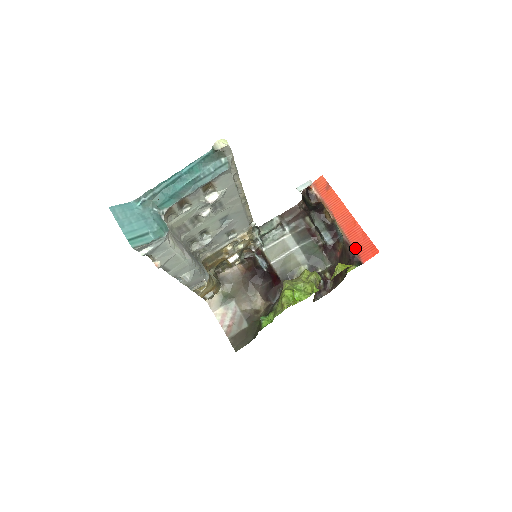
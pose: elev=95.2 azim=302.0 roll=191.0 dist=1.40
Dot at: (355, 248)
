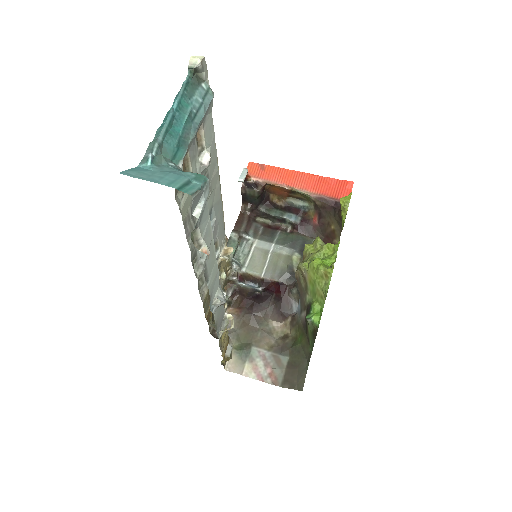
Dot at: (330, 196)
